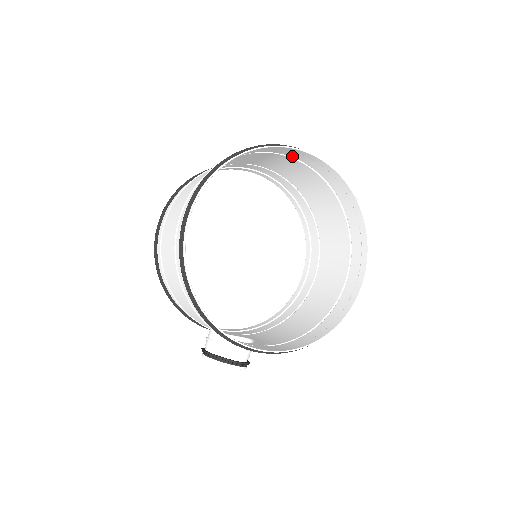
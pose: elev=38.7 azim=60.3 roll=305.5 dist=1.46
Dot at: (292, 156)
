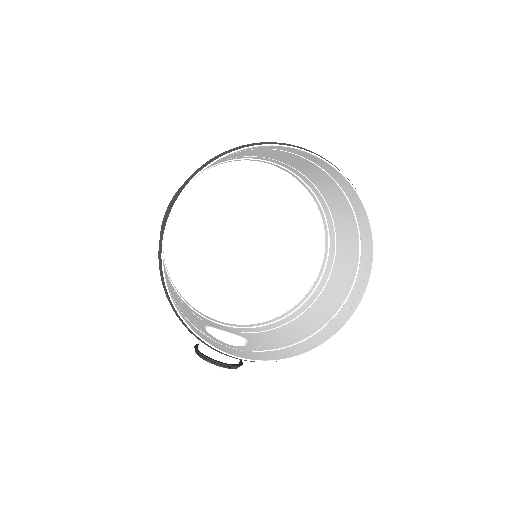
Dot at: (294, 153)
